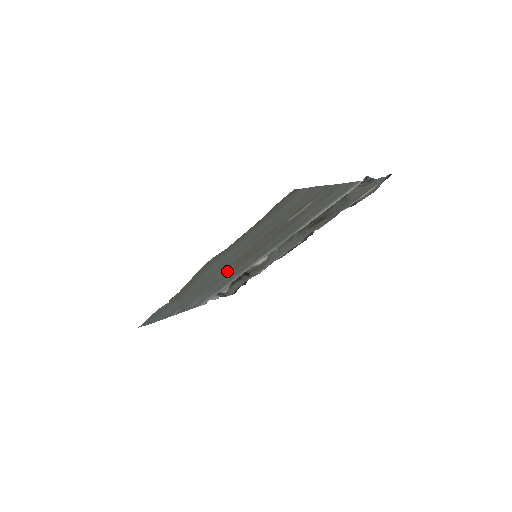
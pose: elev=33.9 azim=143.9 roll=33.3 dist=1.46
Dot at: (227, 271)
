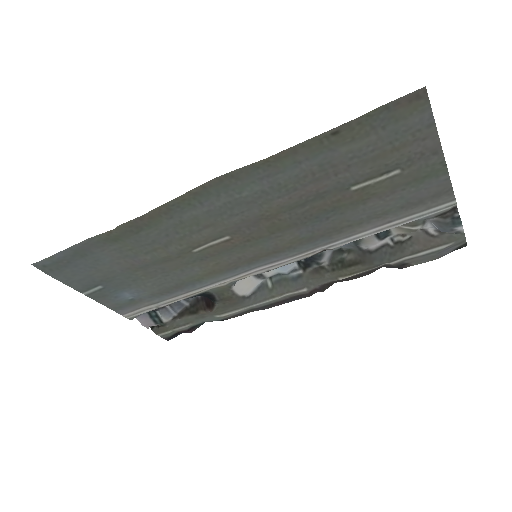
Dot at: (212, 246)
